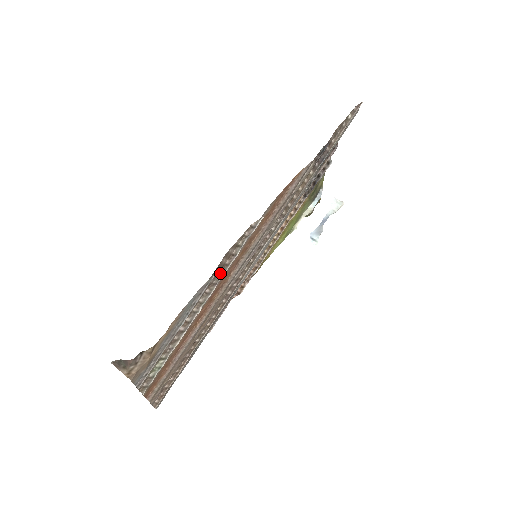
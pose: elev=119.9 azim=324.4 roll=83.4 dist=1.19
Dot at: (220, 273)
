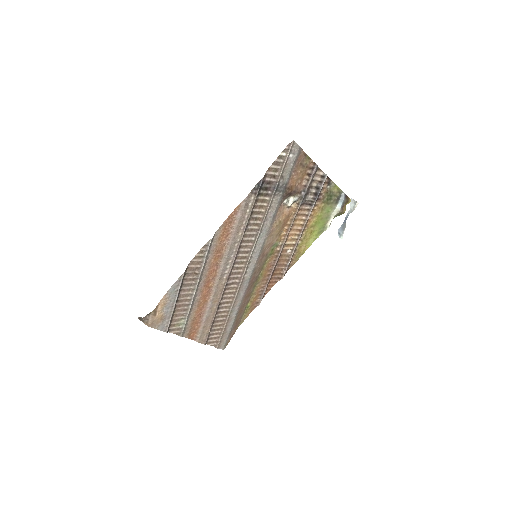
Dot at: (197, 272)
